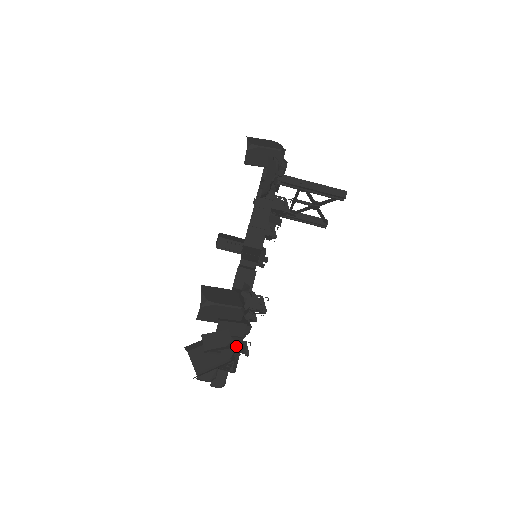
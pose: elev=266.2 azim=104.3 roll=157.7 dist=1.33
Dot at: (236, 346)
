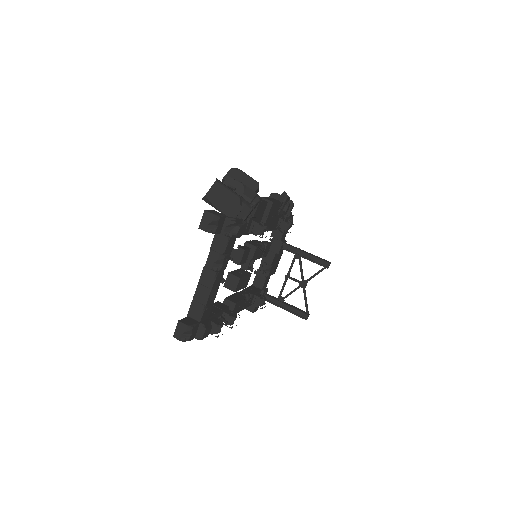
Dot at: (245, 202)
